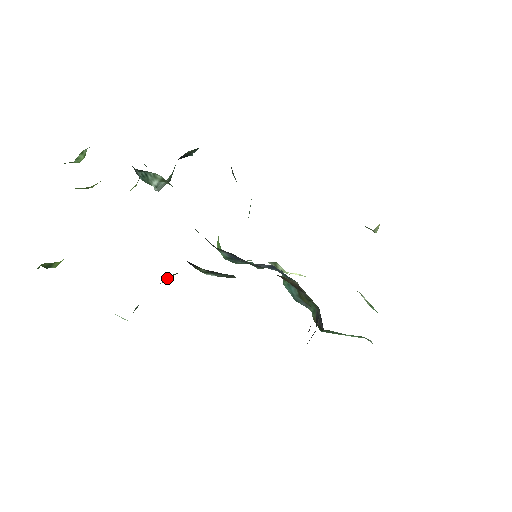
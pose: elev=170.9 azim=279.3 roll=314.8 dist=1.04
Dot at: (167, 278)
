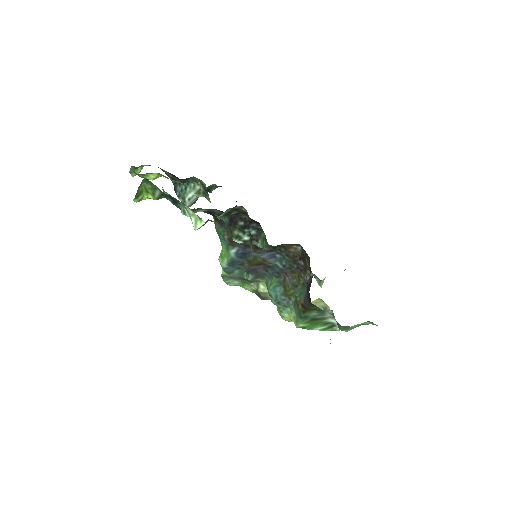
Dot at: (226, 212)
